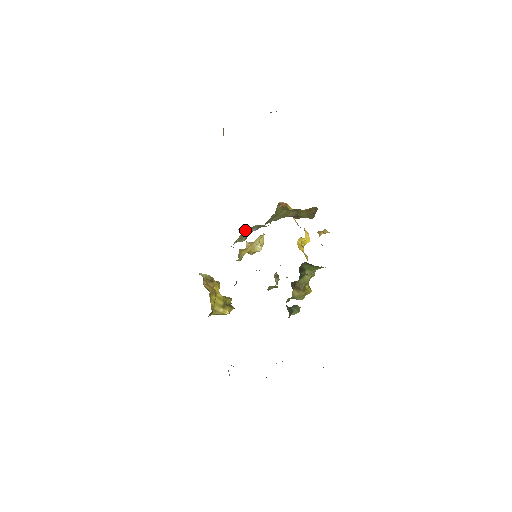
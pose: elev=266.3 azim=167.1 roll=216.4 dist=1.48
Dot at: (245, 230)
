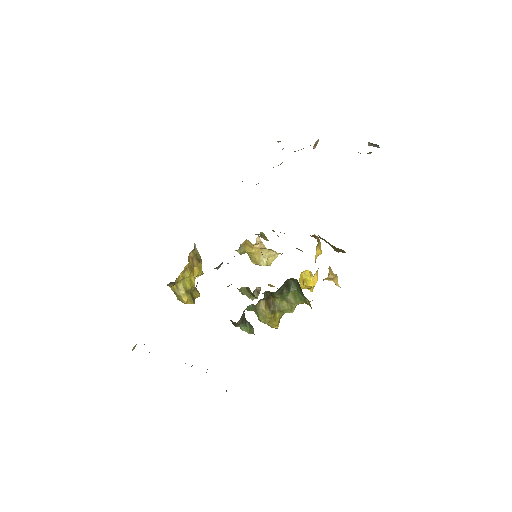
Dot at: (265, 237)
